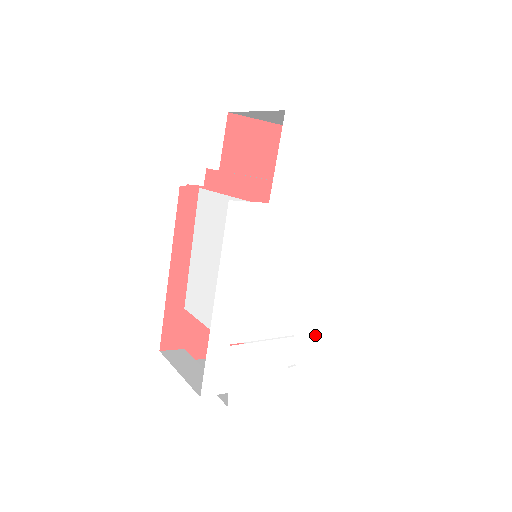
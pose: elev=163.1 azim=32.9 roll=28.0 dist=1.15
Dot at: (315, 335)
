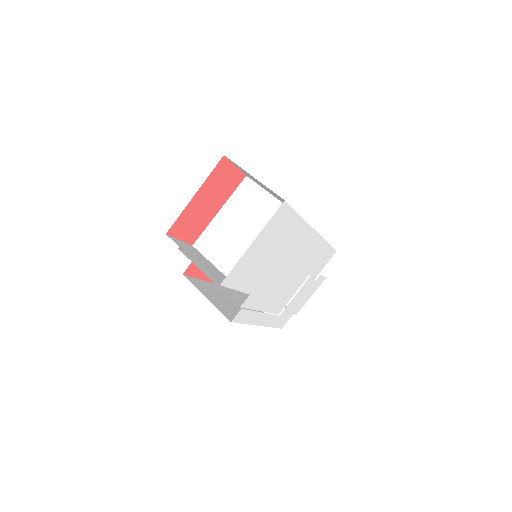
Dot at: (322, 260)
